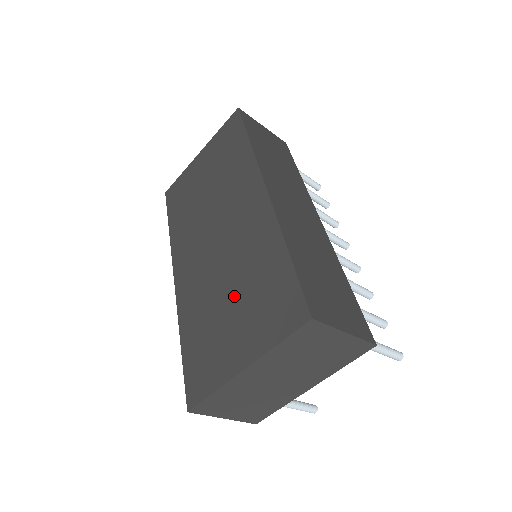
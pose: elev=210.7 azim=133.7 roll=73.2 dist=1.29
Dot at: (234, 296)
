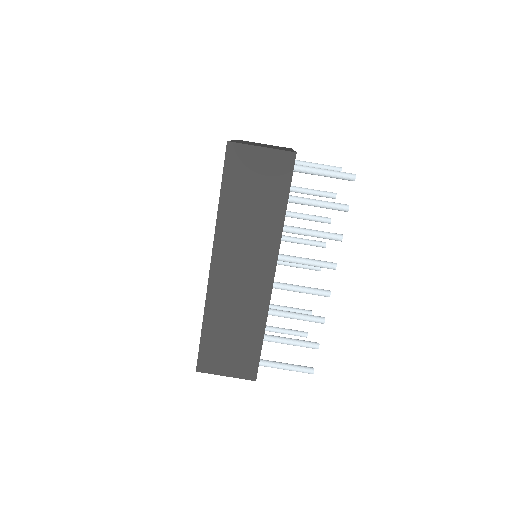
Dot at: occluded
